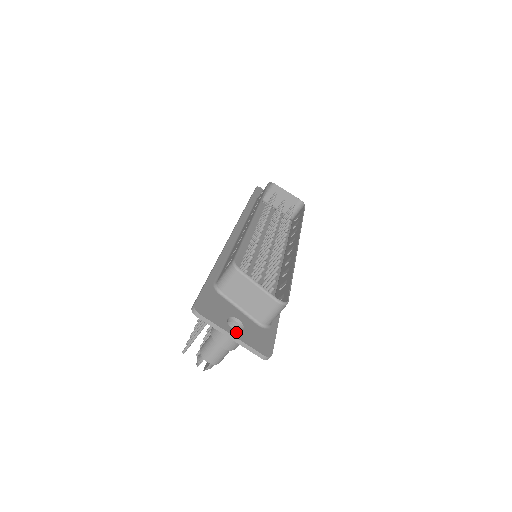
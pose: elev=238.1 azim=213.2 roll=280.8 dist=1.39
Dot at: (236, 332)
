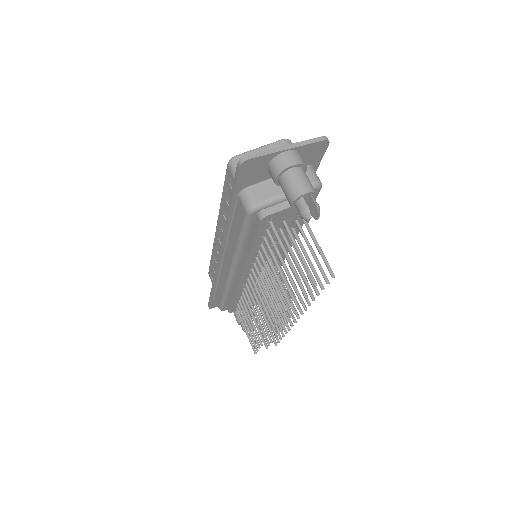
Dot at: (287, 150)
